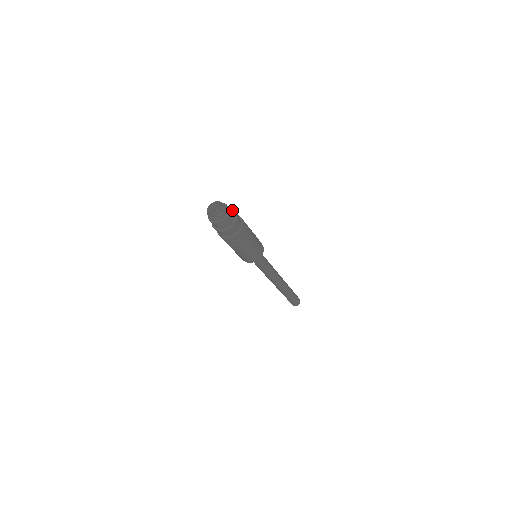
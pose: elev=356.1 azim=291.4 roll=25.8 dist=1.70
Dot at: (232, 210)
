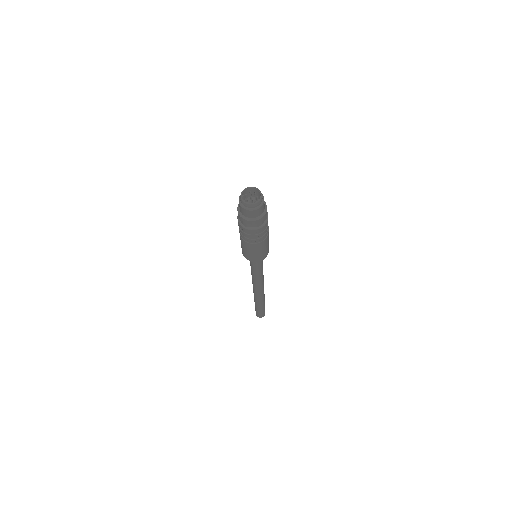
Dot at: occluded
